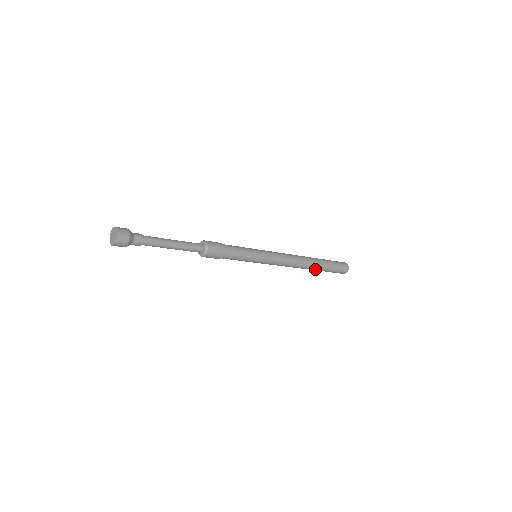
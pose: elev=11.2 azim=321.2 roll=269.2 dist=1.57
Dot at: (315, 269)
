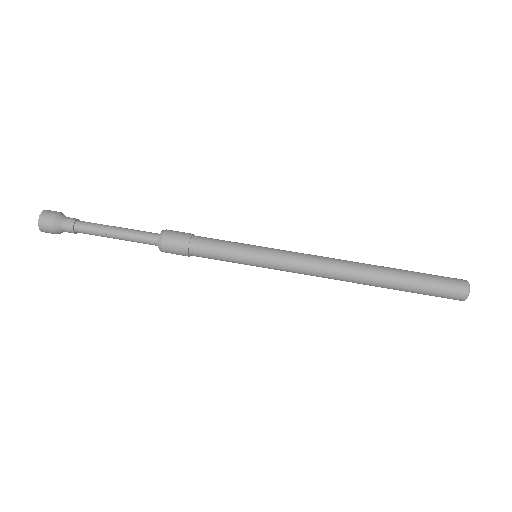
Dot at: occluded
